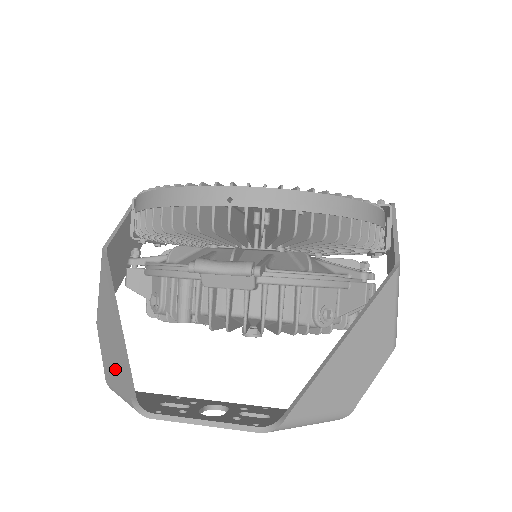
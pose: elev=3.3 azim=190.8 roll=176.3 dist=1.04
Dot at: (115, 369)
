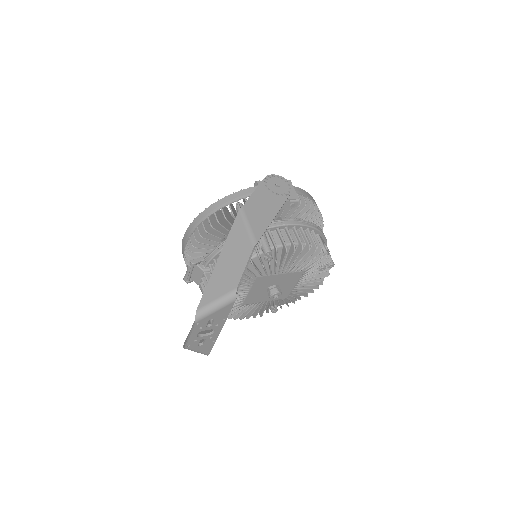
Dot at: occluded
